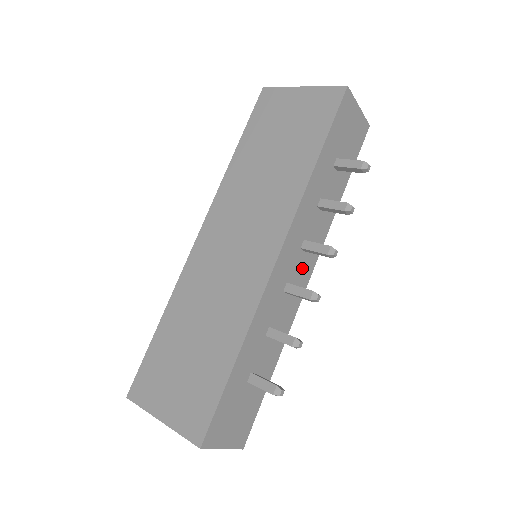
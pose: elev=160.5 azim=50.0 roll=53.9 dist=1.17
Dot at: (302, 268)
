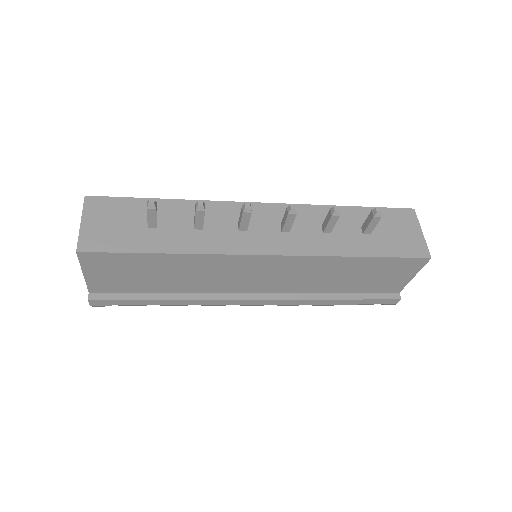
Dot at: (268, 238)
